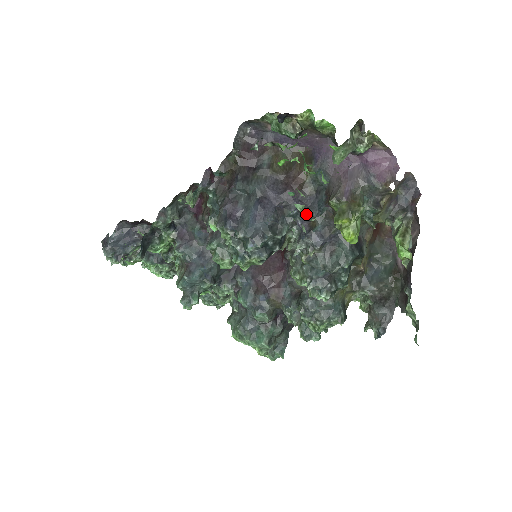
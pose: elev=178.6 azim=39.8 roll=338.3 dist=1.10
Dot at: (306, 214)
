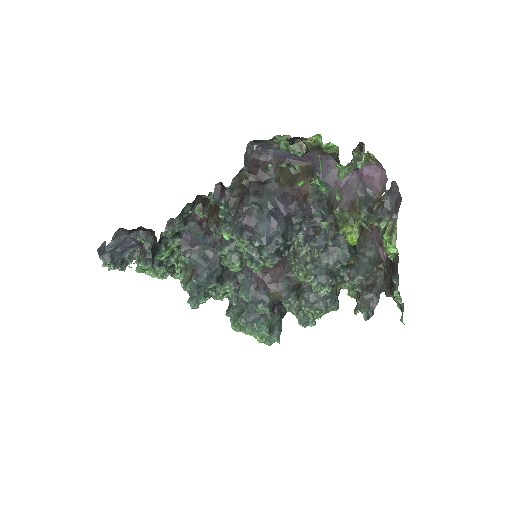
Dot at: (311, 221)
